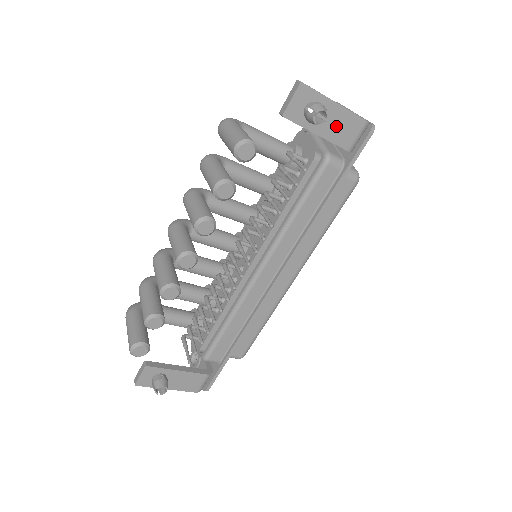
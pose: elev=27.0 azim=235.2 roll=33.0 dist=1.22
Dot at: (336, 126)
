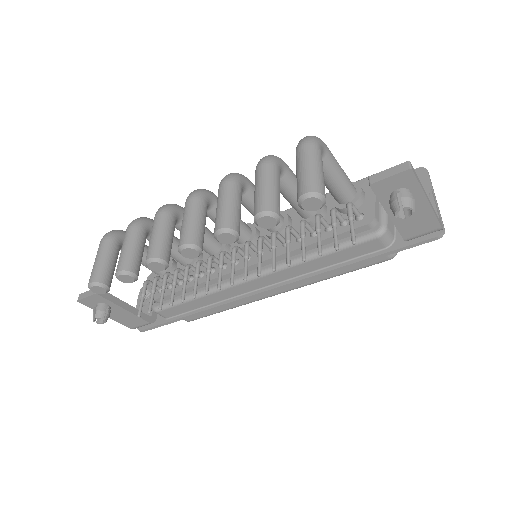
Dot at: (411, 217)
